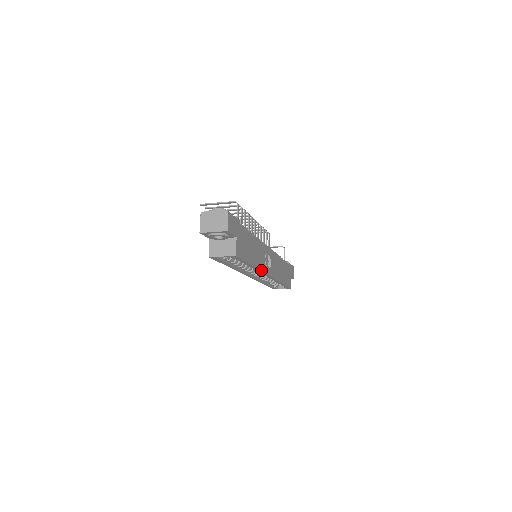
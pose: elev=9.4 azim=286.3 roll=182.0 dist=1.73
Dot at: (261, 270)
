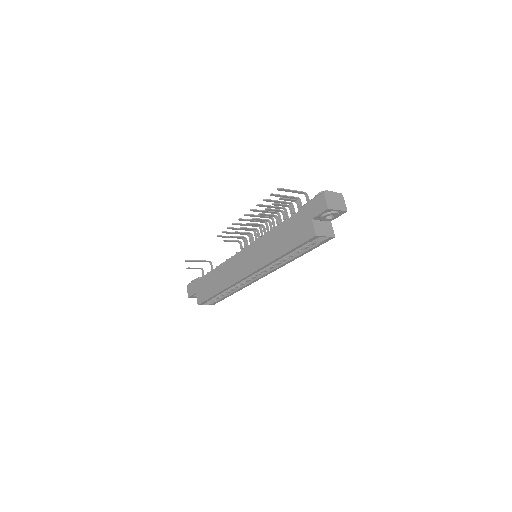
Dot at: occluded
